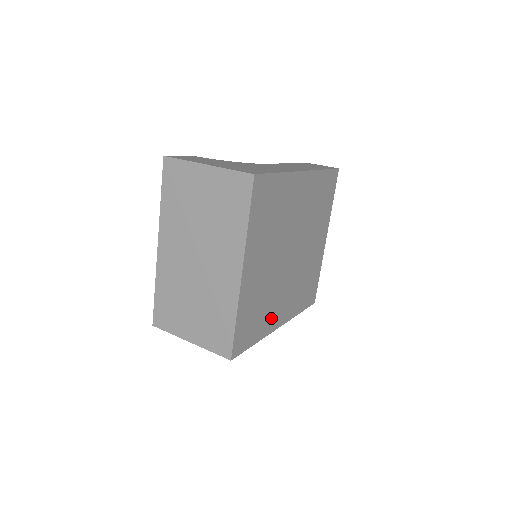
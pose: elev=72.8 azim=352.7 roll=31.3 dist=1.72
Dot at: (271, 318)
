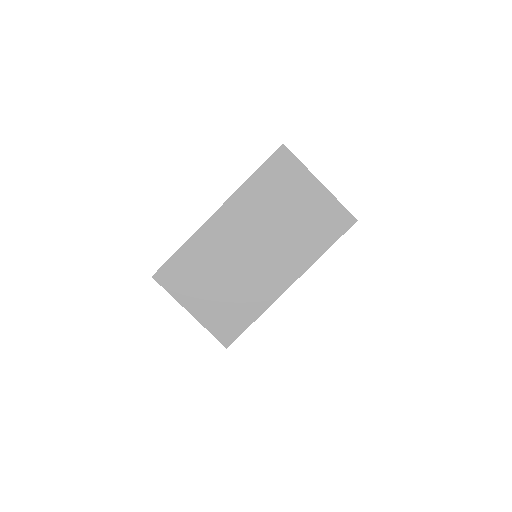
Dot at: occluded
